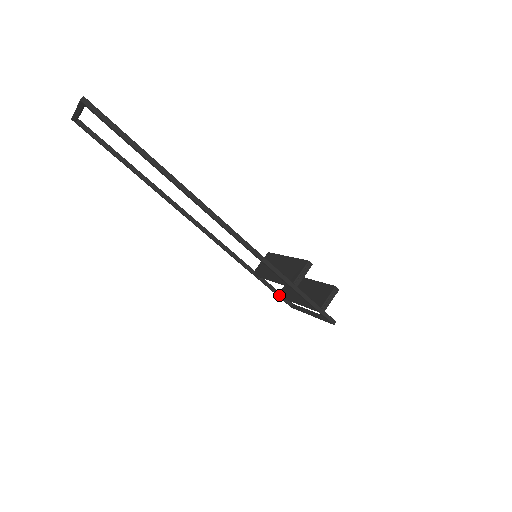
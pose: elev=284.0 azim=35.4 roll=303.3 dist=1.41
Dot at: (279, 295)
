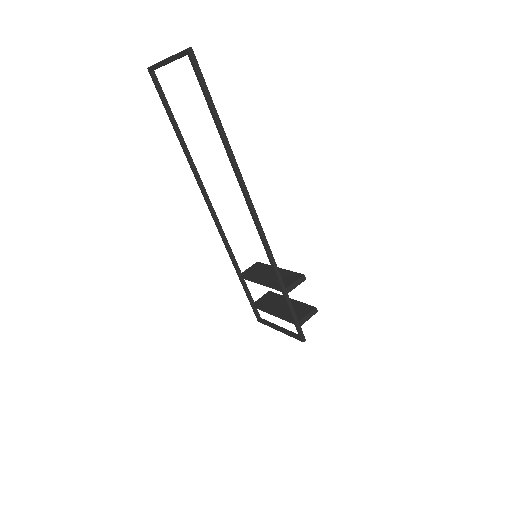
Dot at: (253, 305)
